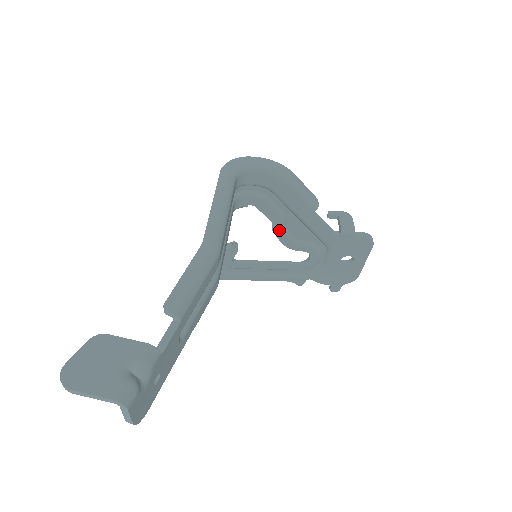
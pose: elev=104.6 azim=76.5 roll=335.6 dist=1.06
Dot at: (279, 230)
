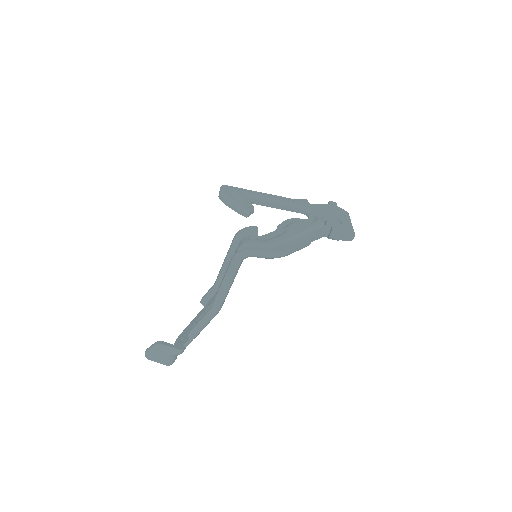
Dot at: occluded
